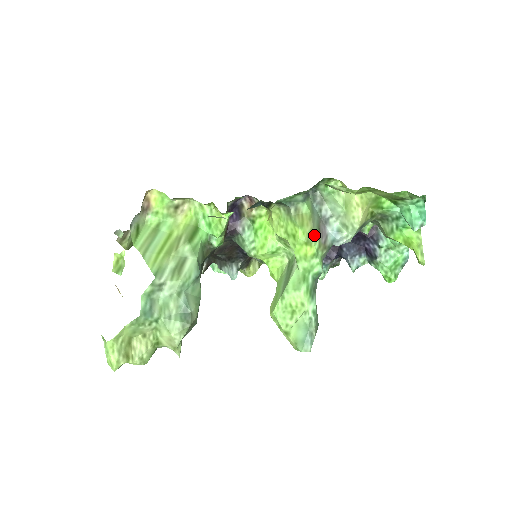
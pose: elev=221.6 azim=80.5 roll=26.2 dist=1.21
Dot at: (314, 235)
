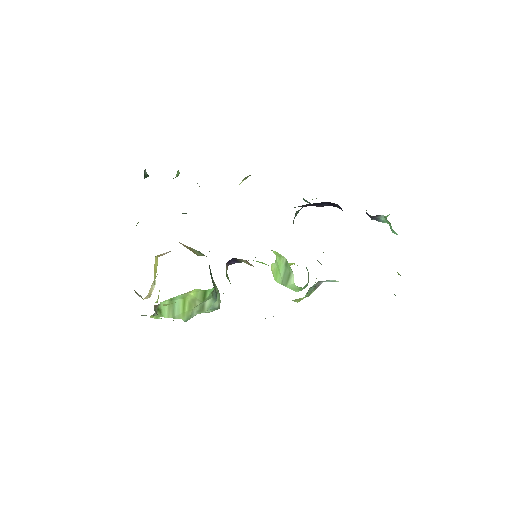
Dot at: occluded
